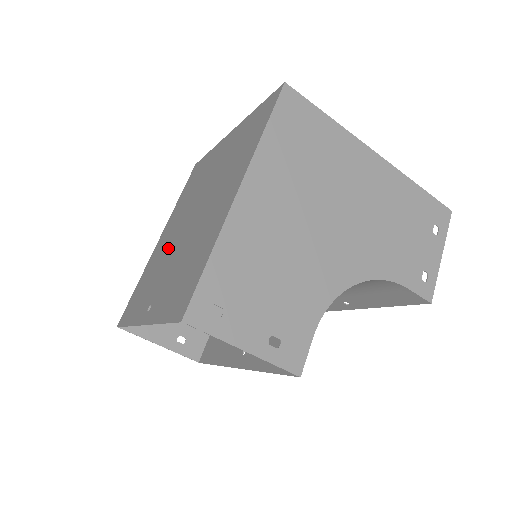
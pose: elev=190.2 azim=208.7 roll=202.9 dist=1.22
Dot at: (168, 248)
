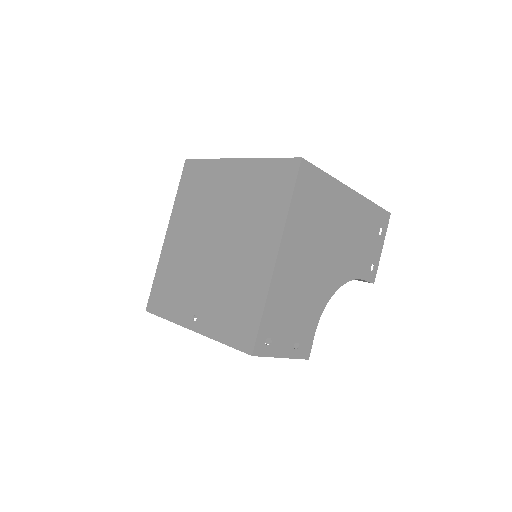
Dot at: (191, 259)
